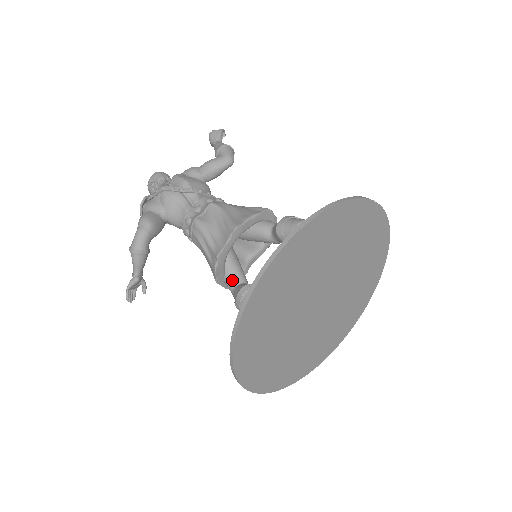
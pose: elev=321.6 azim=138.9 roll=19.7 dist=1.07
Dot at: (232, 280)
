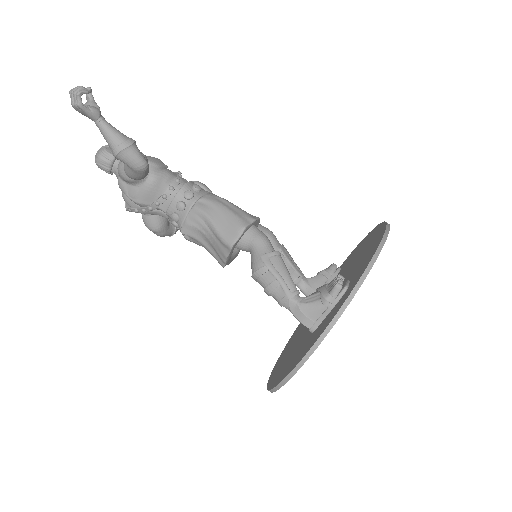
Dot at: occluded
